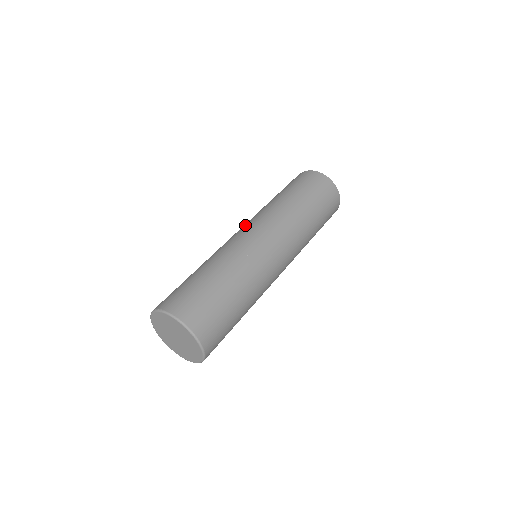
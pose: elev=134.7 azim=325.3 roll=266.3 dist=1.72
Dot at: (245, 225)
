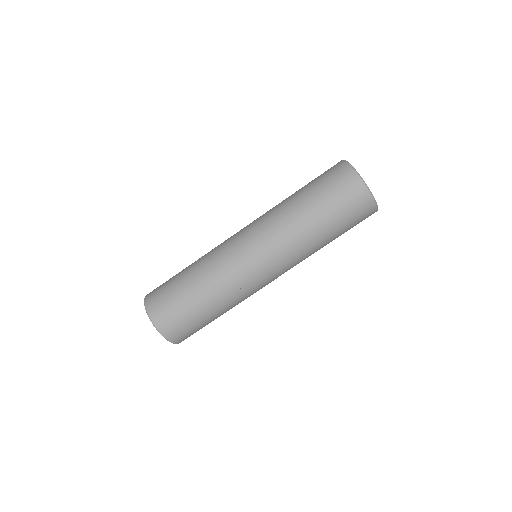
Dot at: (261, 249)
